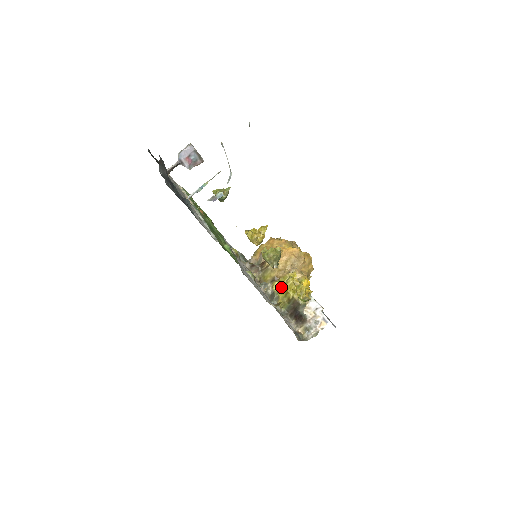
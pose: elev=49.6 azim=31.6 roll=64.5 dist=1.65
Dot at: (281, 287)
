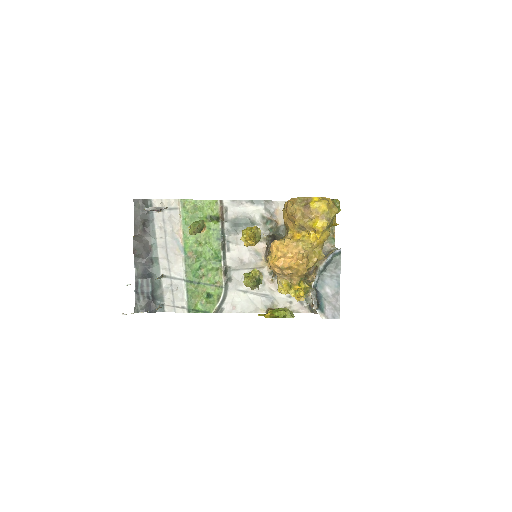
Dot at: occluded
